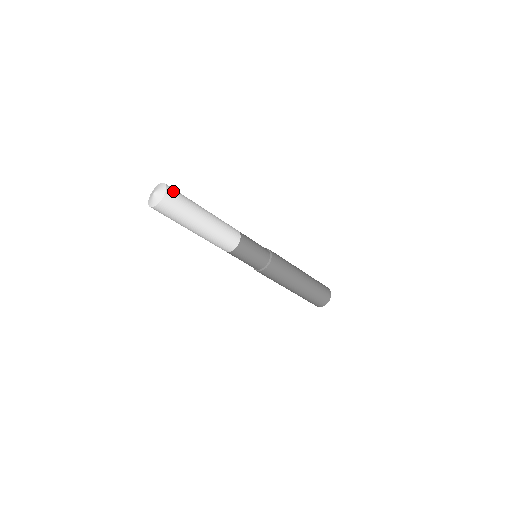
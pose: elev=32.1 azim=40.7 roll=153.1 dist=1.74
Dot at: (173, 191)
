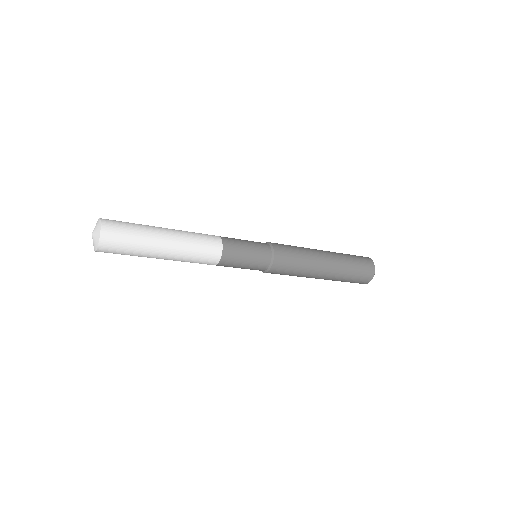
Dot at: (111, 221)
